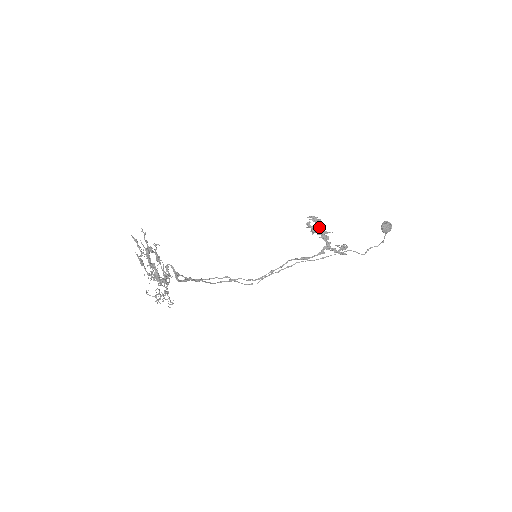
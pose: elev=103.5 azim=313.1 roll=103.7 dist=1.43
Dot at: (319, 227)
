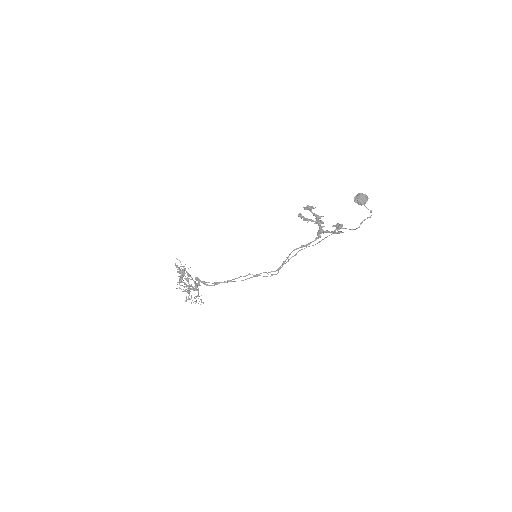
Dot at: (313, 214)
